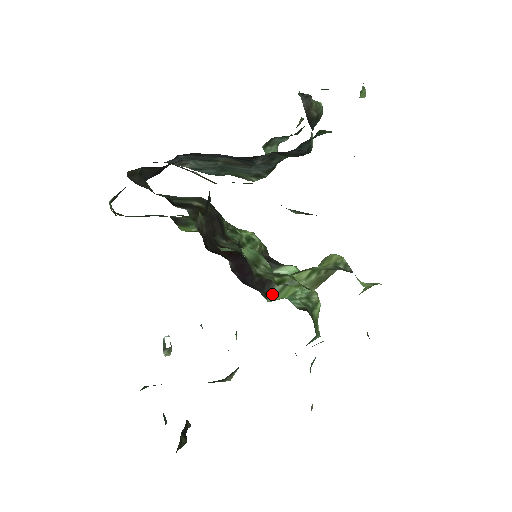
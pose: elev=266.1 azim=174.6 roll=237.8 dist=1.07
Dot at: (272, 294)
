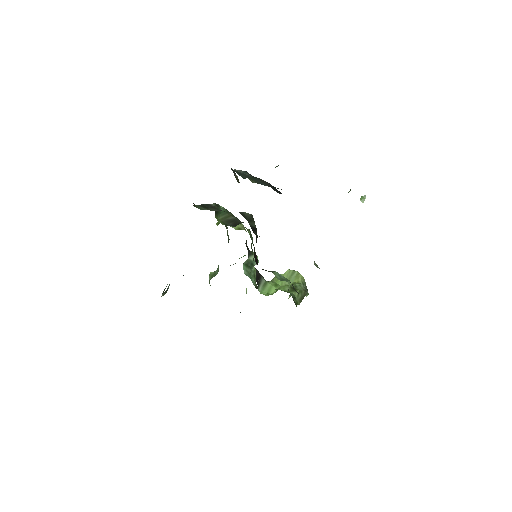
Dot at: (261, 287)
